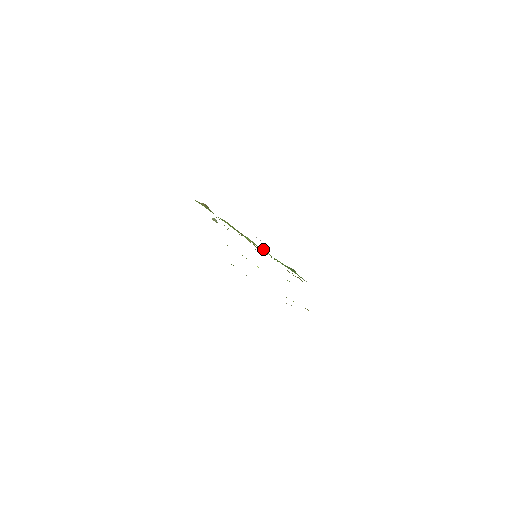
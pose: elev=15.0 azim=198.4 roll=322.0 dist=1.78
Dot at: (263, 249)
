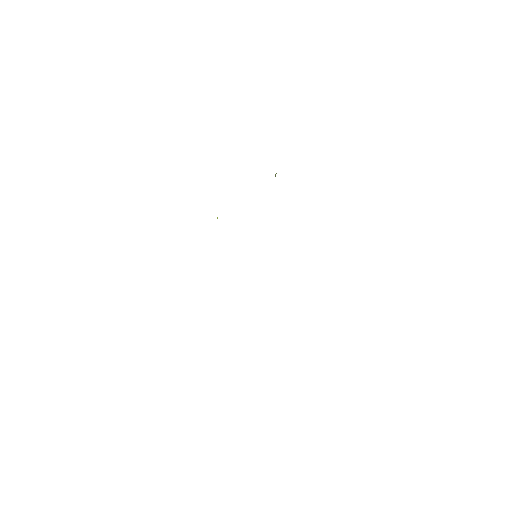
Dot at: occluded
